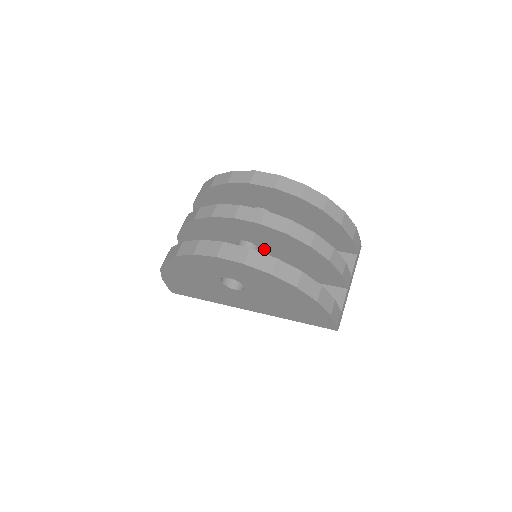
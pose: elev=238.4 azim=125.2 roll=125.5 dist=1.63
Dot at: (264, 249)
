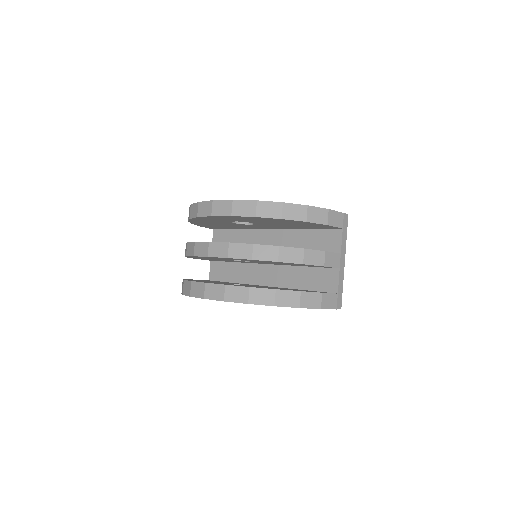
Dot at: (251, 261)
